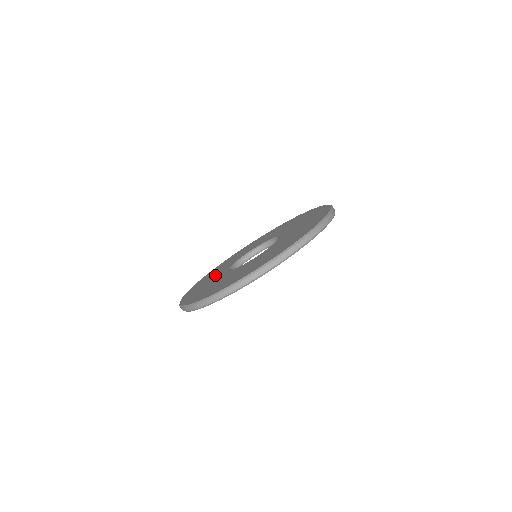
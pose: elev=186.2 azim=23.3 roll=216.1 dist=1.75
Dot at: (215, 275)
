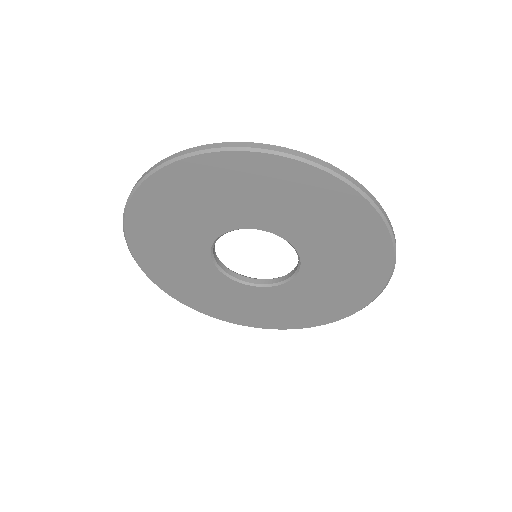
Dot at: occluded
